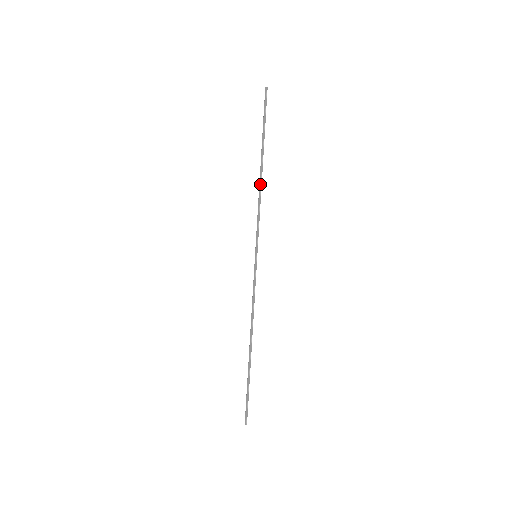
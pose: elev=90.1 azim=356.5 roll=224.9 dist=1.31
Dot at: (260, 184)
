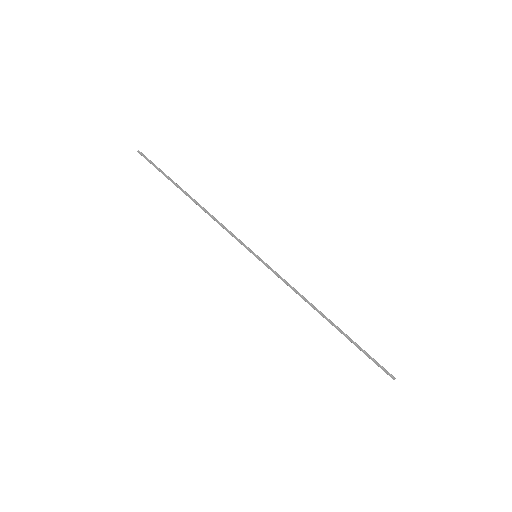
Dot at: (203, 209)
